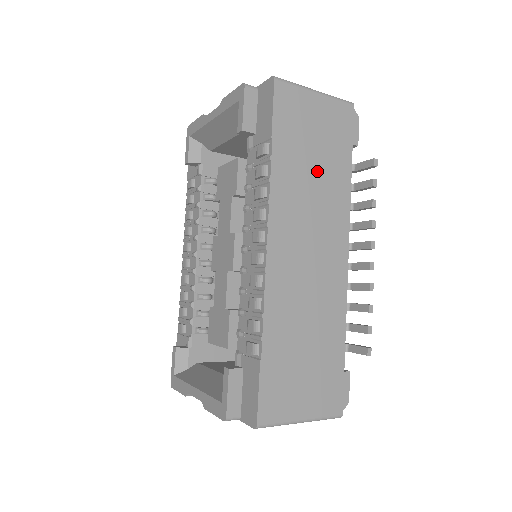
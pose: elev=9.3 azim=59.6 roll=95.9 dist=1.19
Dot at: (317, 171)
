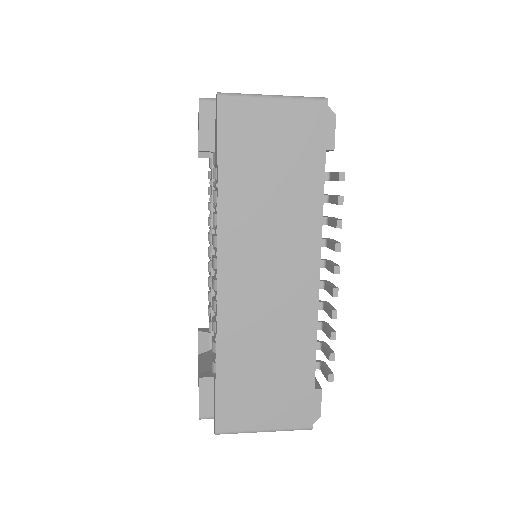
Dot at: (276, 189)
